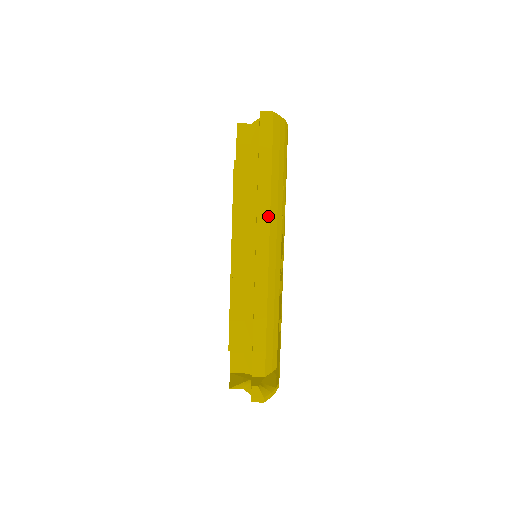
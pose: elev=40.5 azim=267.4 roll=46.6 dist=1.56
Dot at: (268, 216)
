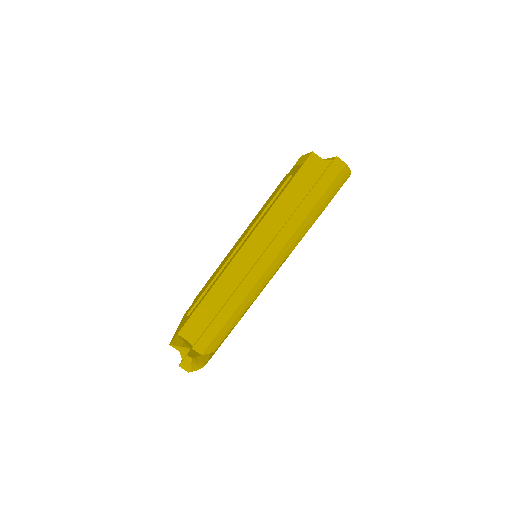
Dot at: (286, 240)
